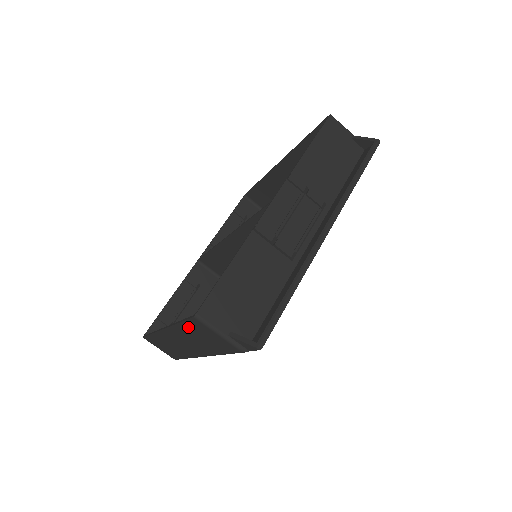
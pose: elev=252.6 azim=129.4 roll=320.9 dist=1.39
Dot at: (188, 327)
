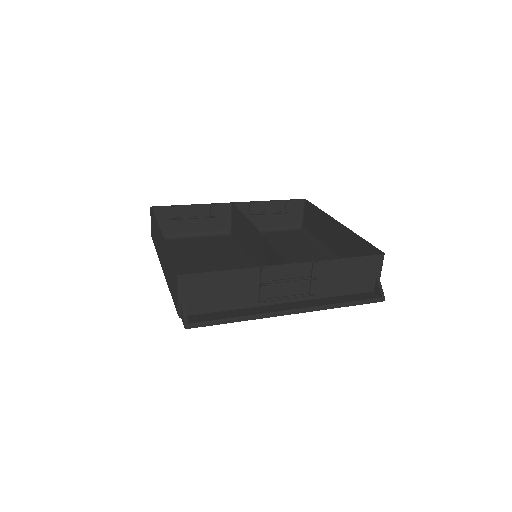
Dot at: (171, 265)
